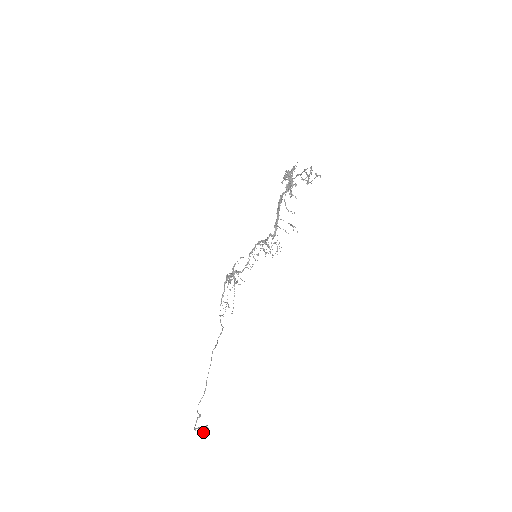
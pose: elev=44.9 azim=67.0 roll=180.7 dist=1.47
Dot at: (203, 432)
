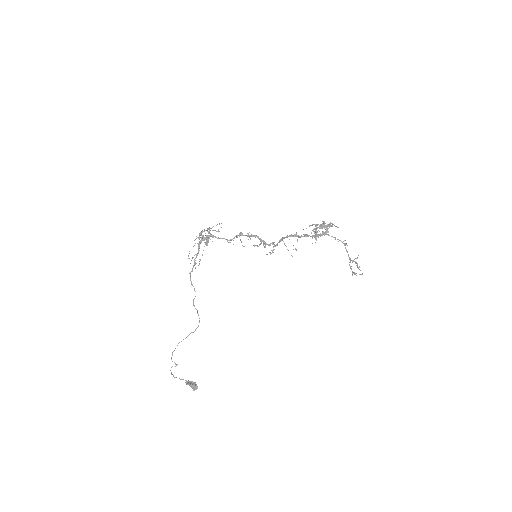
Dot at: (195, 389)
